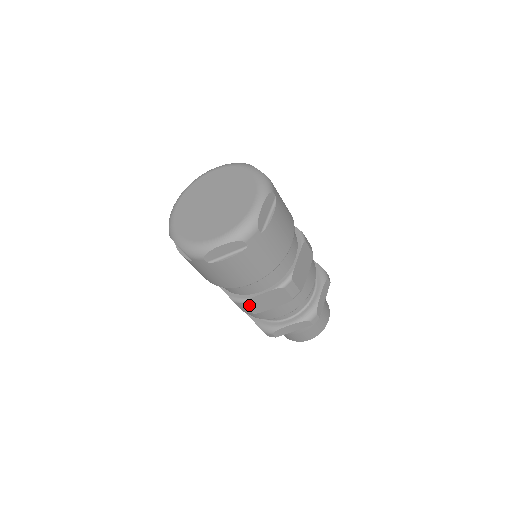
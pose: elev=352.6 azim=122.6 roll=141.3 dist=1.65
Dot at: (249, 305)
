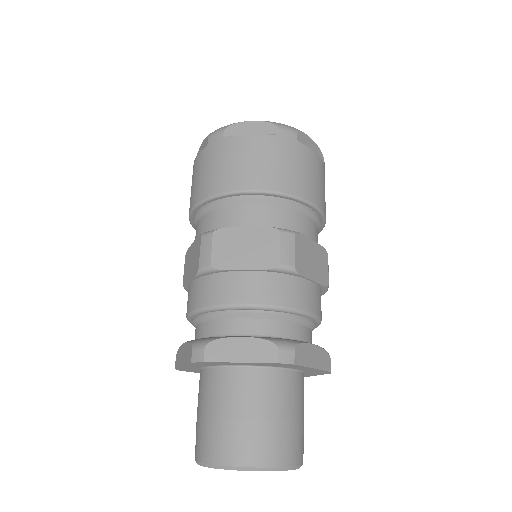
Dot at: (218, 243)
